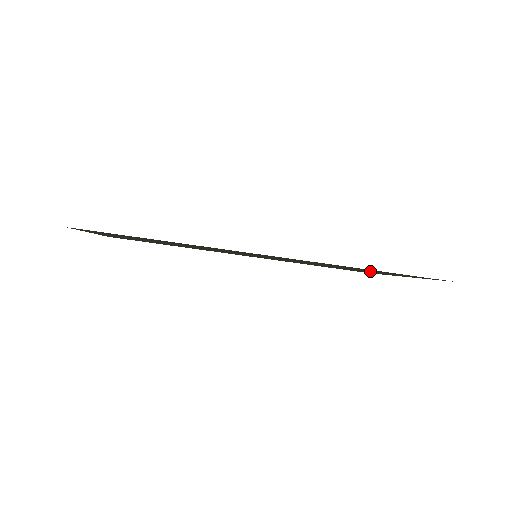
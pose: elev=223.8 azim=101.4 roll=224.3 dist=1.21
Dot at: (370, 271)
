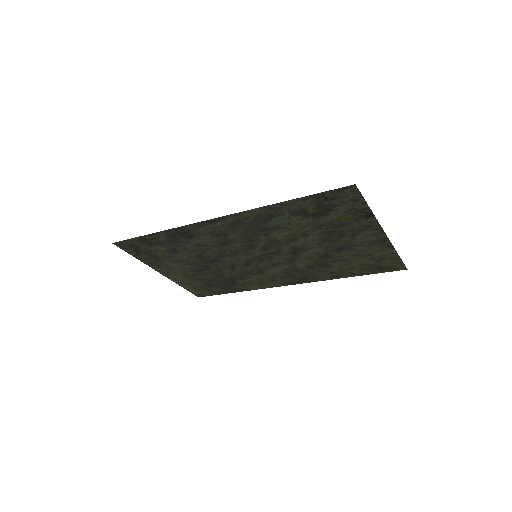
Dot at: (332, 229)
